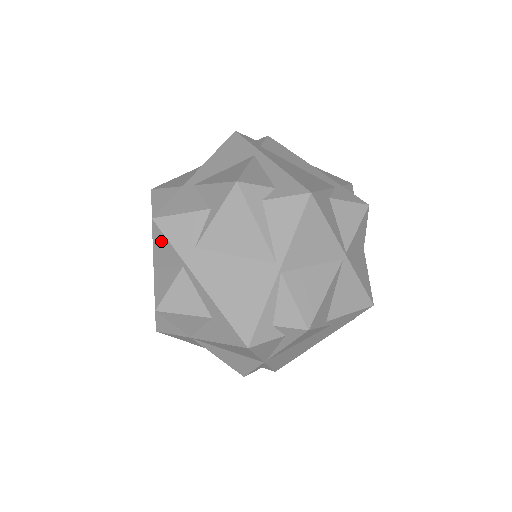
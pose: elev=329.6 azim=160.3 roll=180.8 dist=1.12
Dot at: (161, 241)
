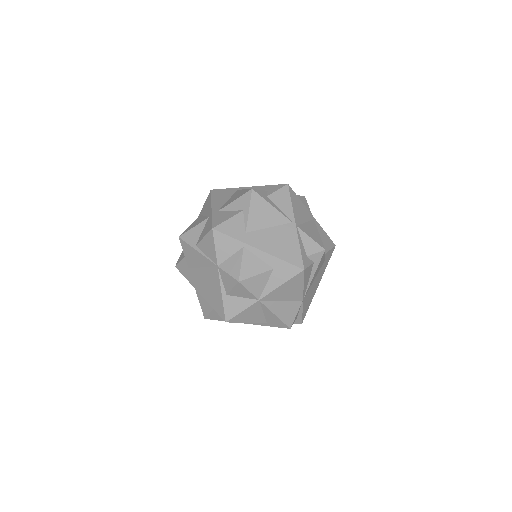
Dot at: (222, 240)
